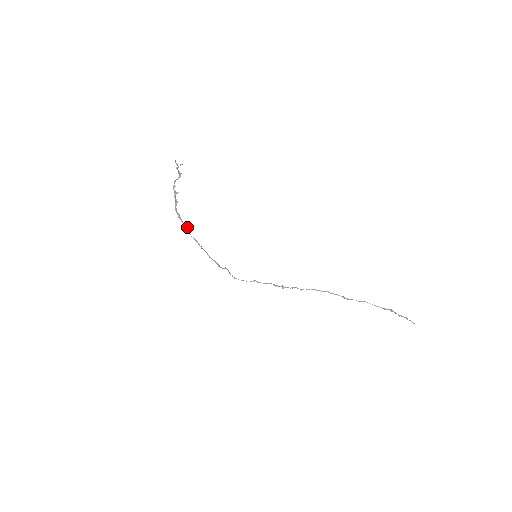
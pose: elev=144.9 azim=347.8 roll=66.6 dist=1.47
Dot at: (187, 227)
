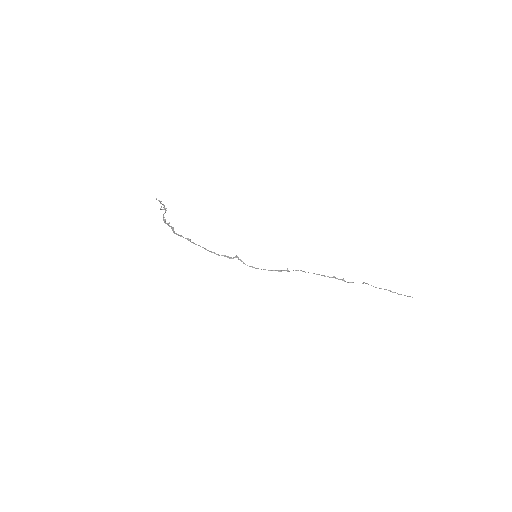
Dot at: (190, 241)
